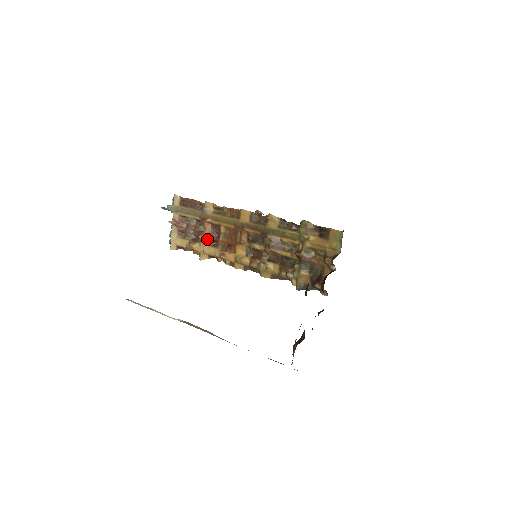
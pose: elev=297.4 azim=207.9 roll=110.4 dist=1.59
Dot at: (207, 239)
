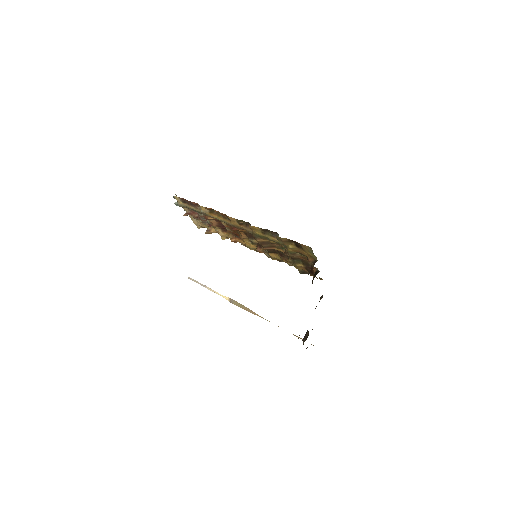
Dot at: (218, 228)
